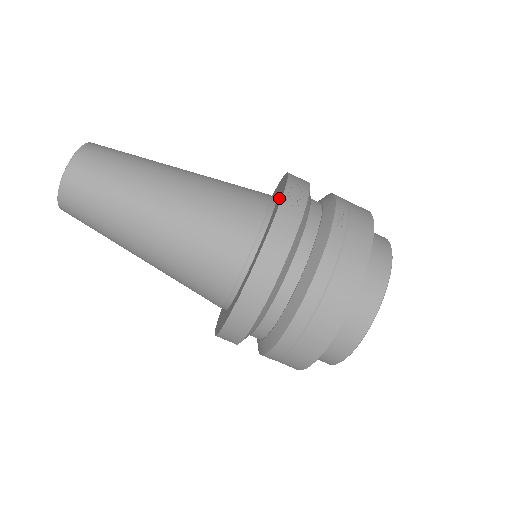
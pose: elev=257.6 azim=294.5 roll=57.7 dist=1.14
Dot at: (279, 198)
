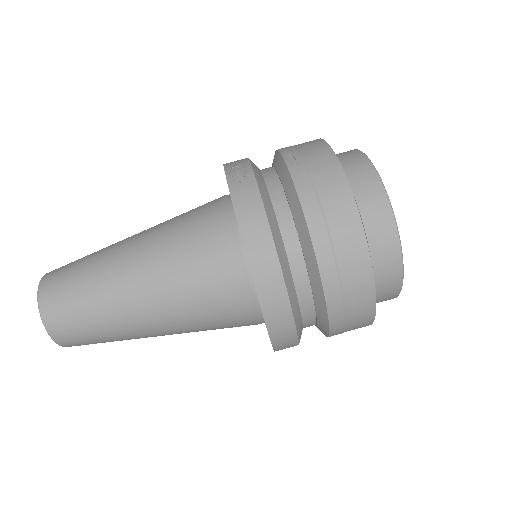
Dot at: occluded
